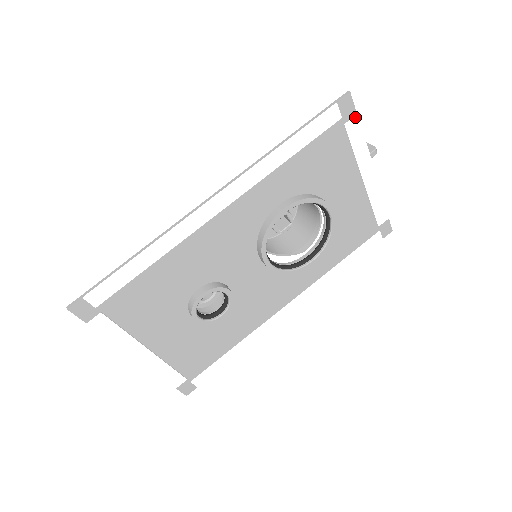
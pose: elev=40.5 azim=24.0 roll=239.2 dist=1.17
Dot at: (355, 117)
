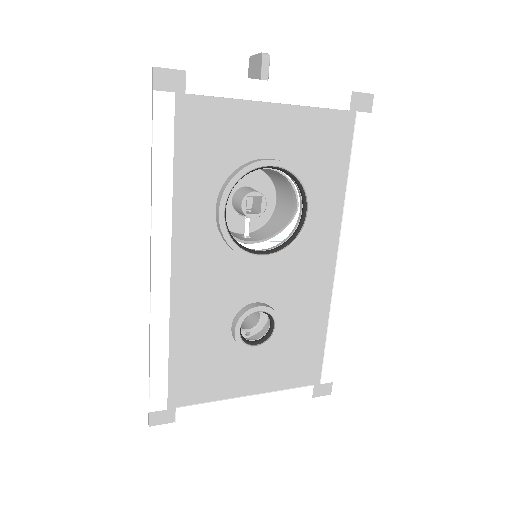
Dot at: (187, 75)
